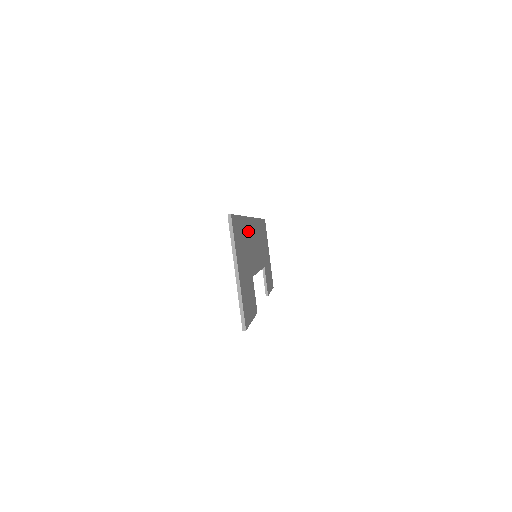
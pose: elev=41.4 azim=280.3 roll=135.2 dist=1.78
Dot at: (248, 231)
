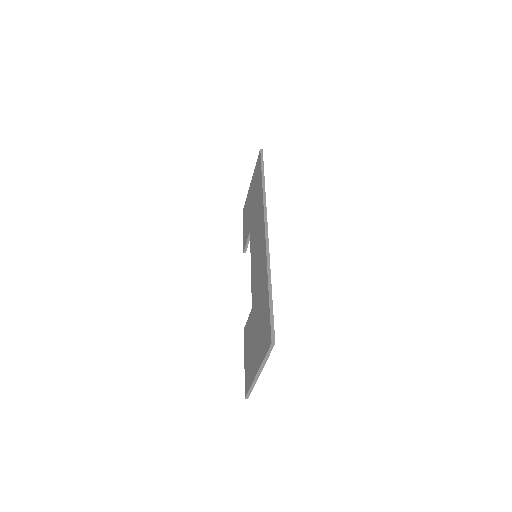
Dot at: occluded
